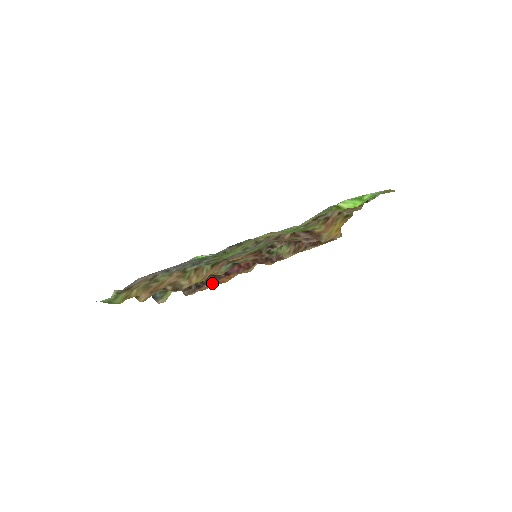
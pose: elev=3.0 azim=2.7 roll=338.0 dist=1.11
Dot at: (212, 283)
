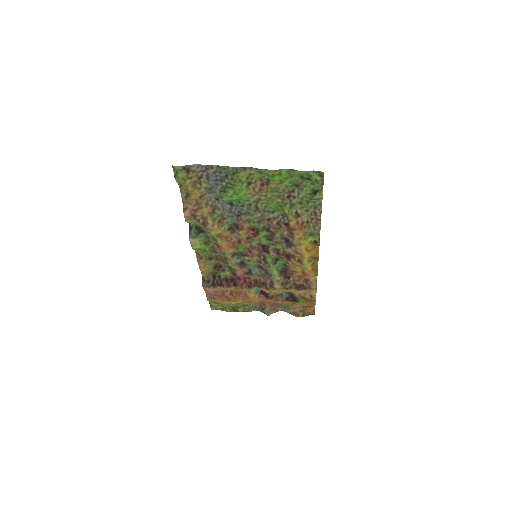
Dot at: (223, 287)
